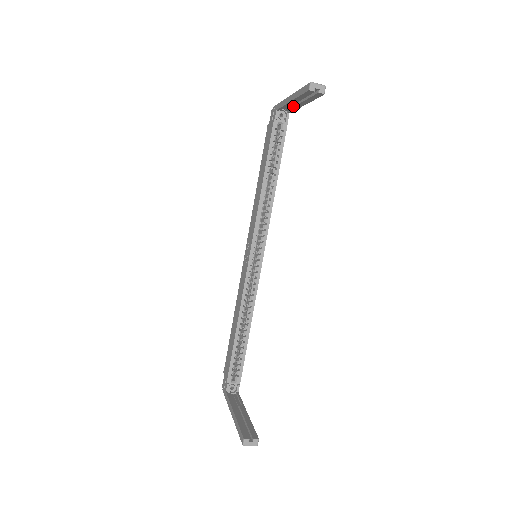
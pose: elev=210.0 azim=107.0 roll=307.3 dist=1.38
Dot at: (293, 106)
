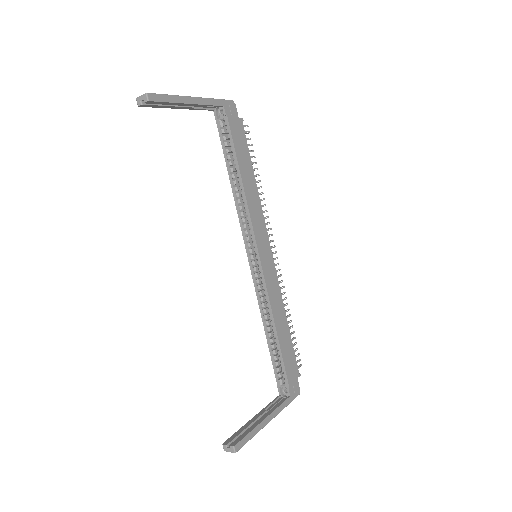
Dot at: (203, 104)
